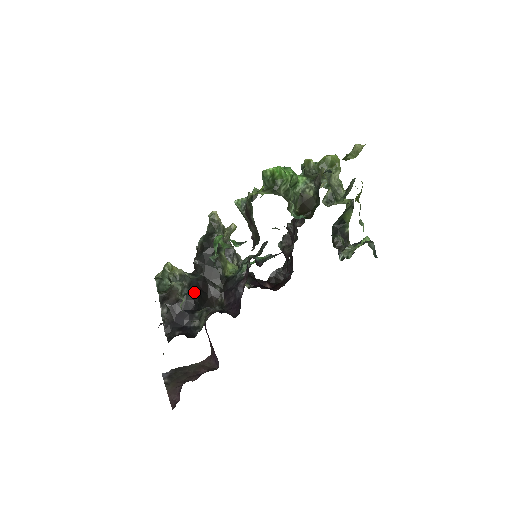
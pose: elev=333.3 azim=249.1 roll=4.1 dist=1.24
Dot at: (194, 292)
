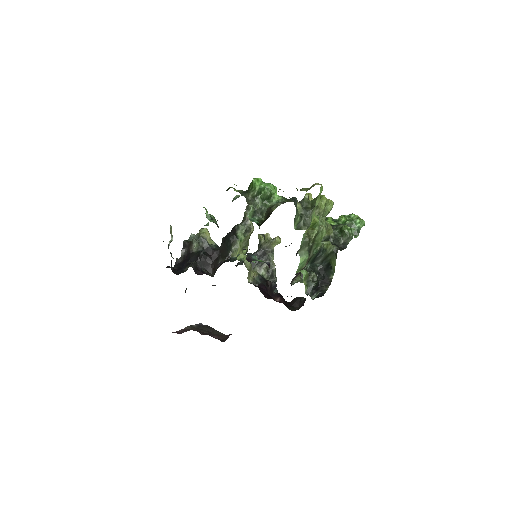
Dot at: (202, 252)
